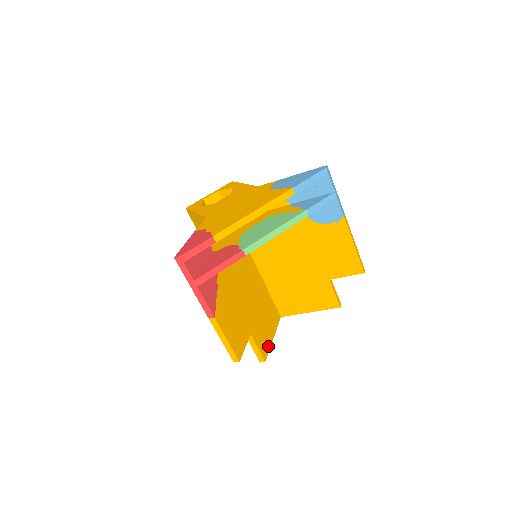
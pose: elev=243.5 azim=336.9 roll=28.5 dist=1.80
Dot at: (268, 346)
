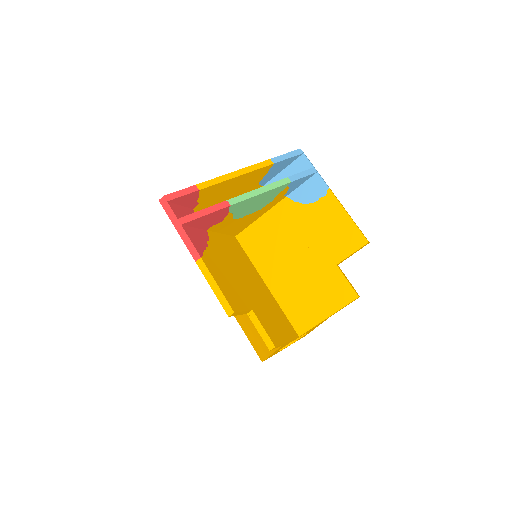
Dot at: (280, 340)
